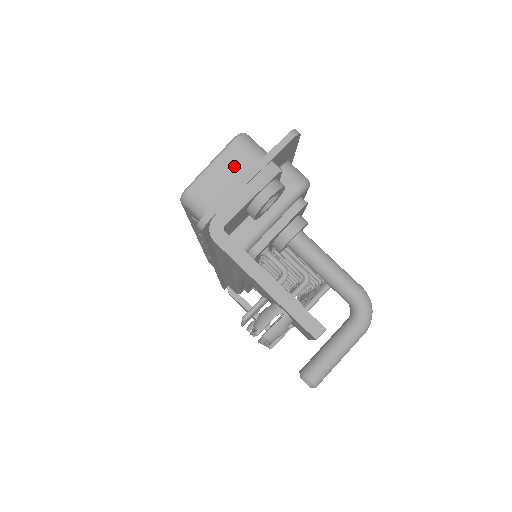
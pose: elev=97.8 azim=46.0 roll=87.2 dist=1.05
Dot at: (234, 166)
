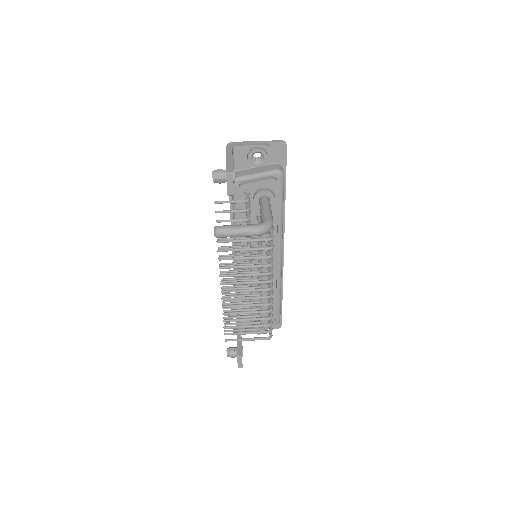
Dot at: occluded
